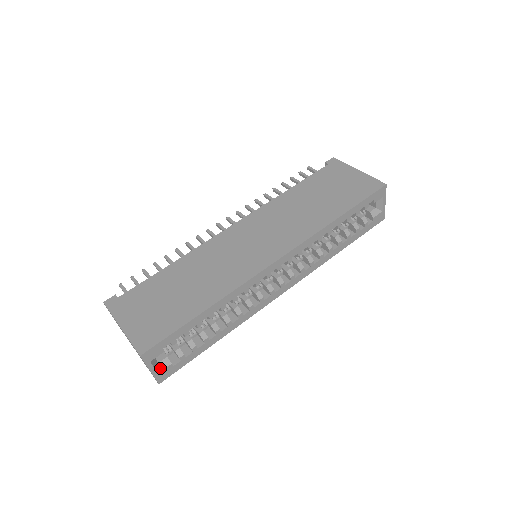
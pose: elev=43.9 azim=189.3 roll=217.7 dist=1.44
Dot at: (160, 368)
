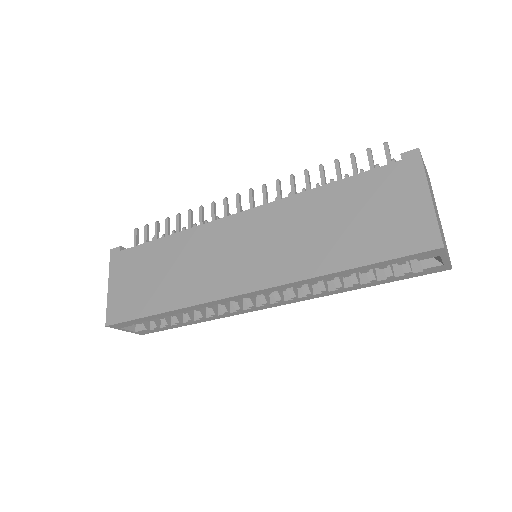
Dot at: (137, 329)
